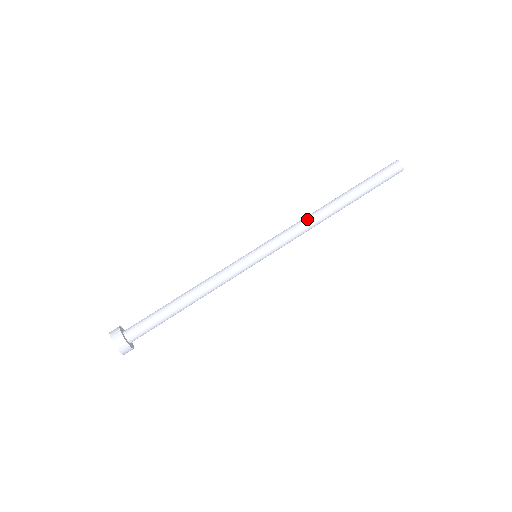
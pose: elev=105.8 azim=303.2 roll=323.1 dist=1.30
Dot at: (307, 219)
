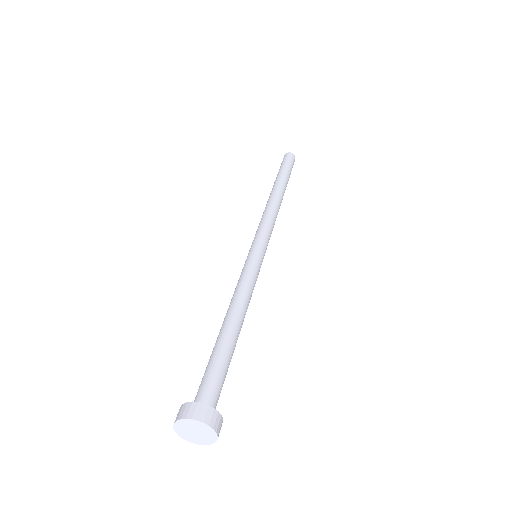
Dot at: (274, 209)
